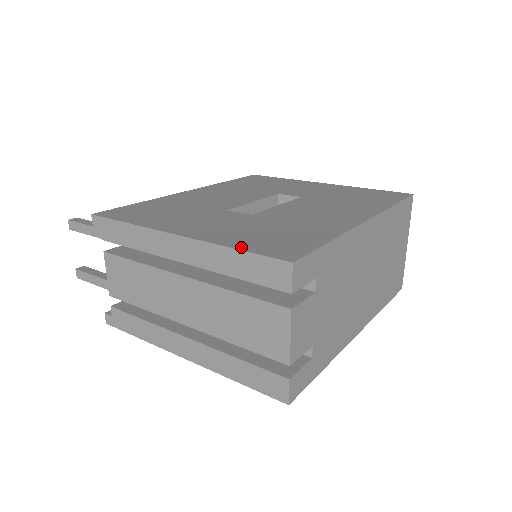
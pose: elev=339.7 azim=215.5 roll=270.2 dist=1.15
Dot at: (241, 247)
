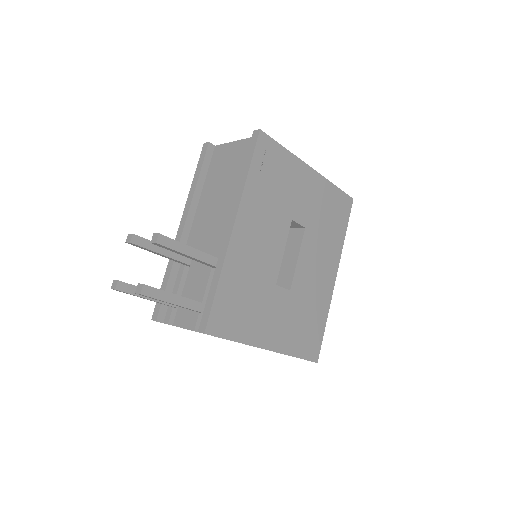
Dot at: (299, 355)
